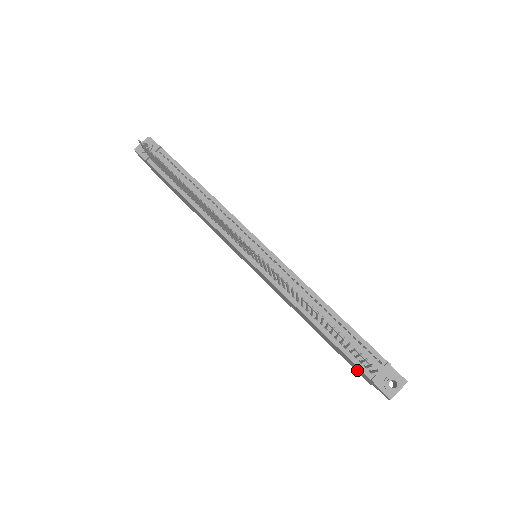
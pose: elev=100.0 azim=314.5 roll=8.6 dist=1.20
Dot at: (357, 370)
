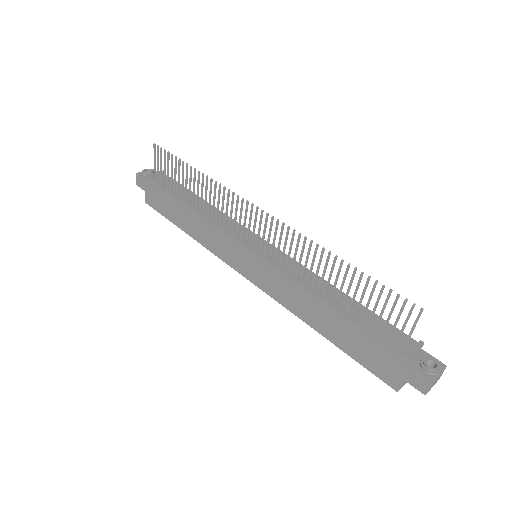
Dot at: (380, 367)
